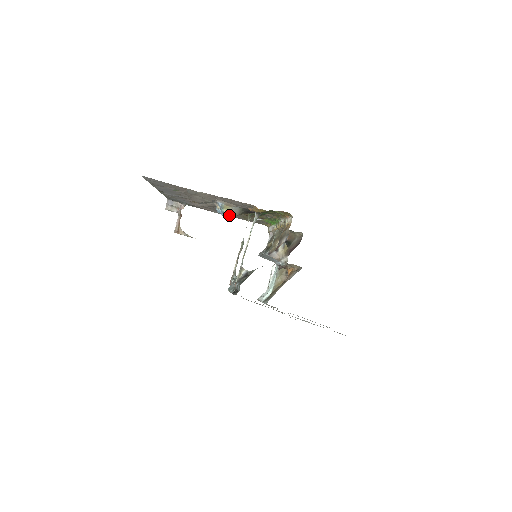
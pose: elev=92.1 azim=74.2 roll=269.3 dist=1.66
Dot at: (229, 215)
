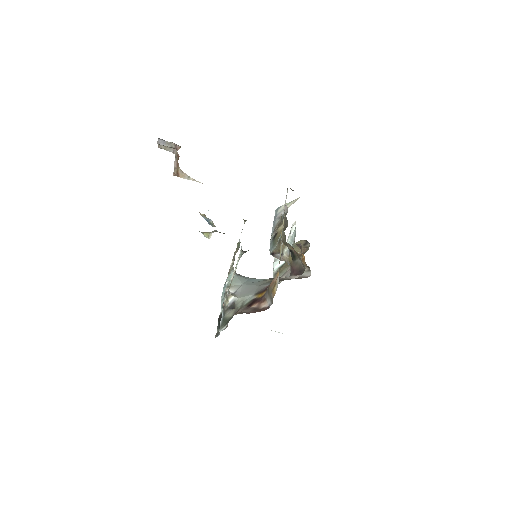
Dot at: (215, 226)
